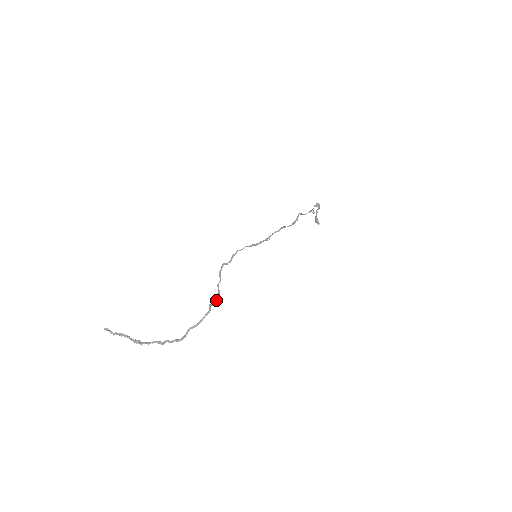
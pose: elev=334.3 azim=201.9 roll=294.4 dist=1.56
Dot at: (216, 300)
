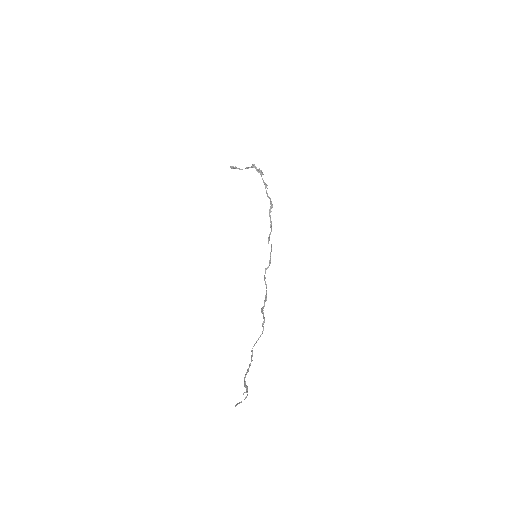
Dot at: occluded
